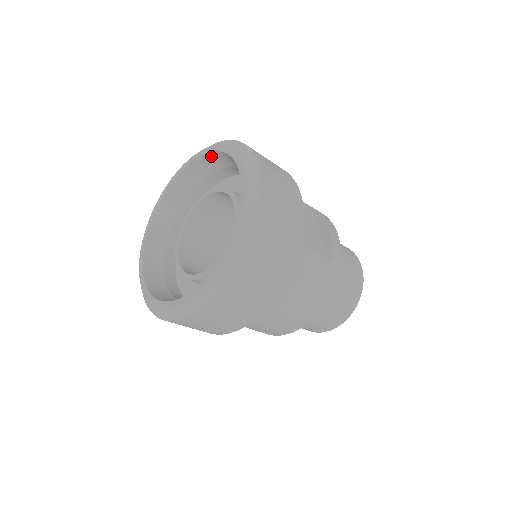
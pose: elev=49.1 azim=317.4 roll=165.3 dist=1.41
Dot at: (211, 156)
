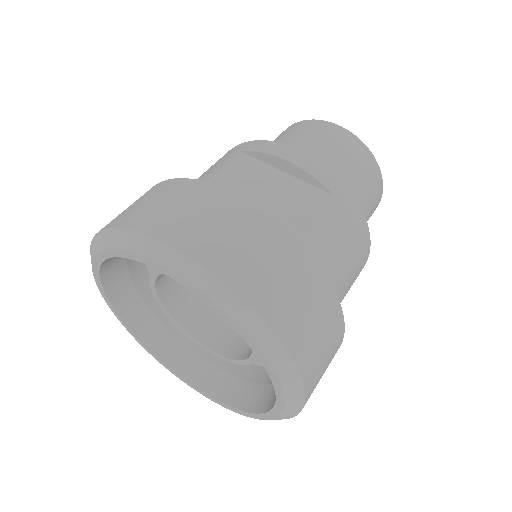
Dot at: (109, 258)
